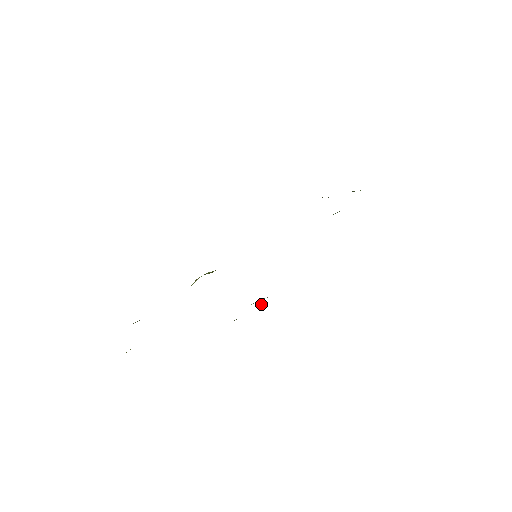
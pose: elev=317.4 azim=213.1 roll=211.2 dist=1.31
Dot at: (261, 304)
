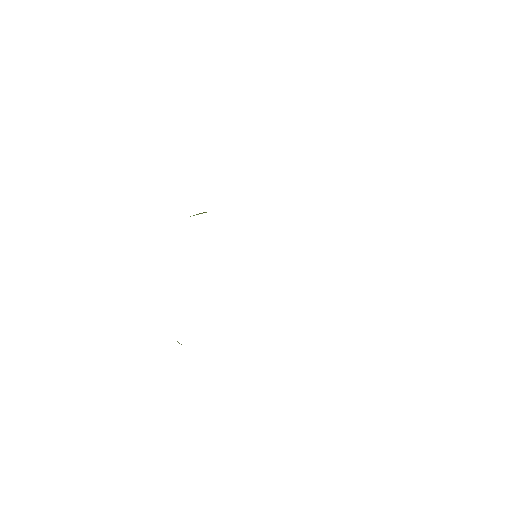
Dot at: occluded
